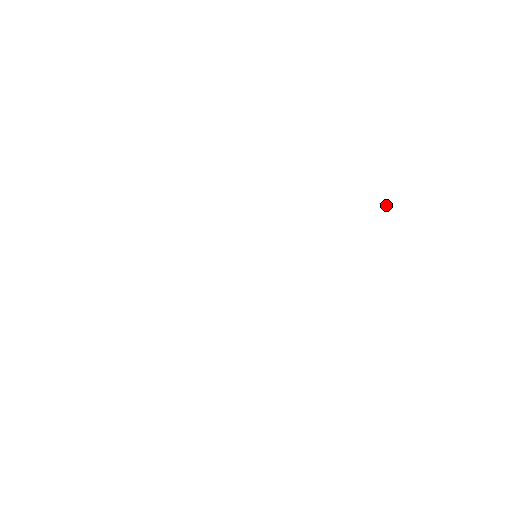
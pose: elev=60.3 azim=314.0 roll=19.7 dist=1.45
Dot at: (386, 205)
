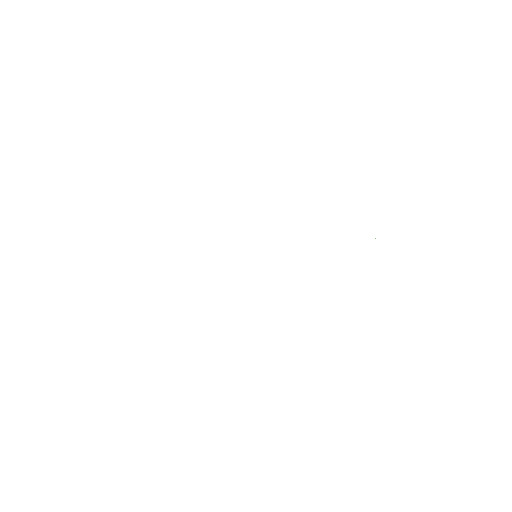
Dot at: occluded
